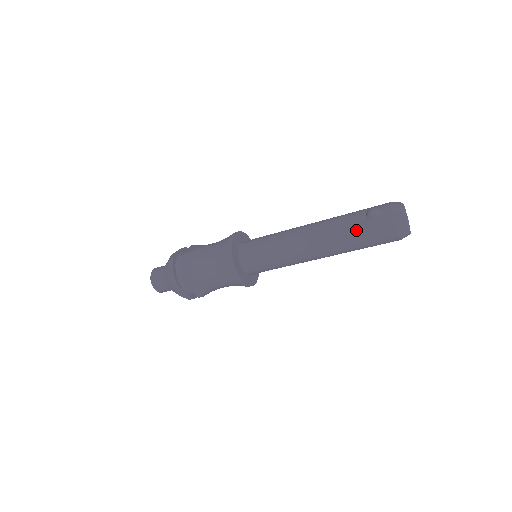
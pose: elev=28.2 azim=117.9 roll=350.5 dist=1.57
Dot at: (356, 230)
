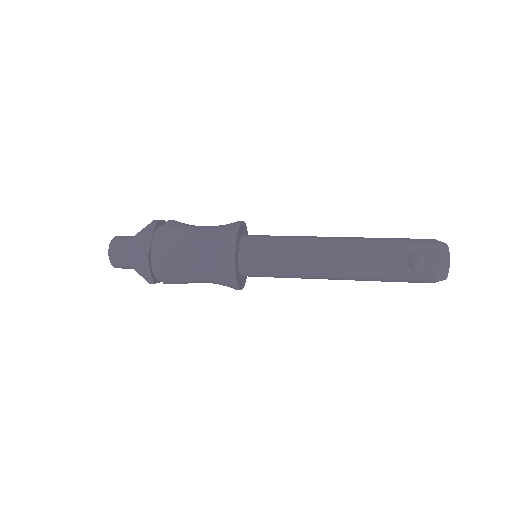
Dot at: (391, 275)
